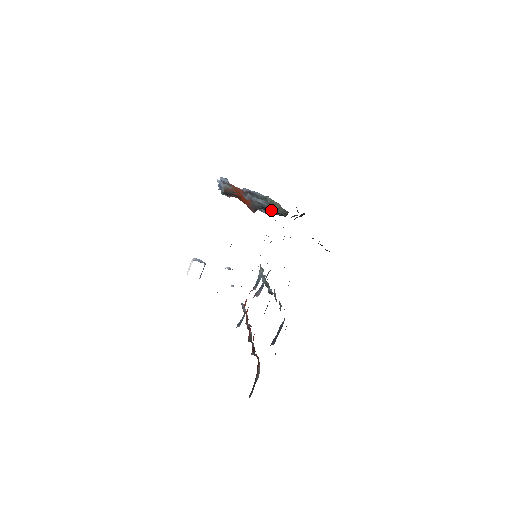
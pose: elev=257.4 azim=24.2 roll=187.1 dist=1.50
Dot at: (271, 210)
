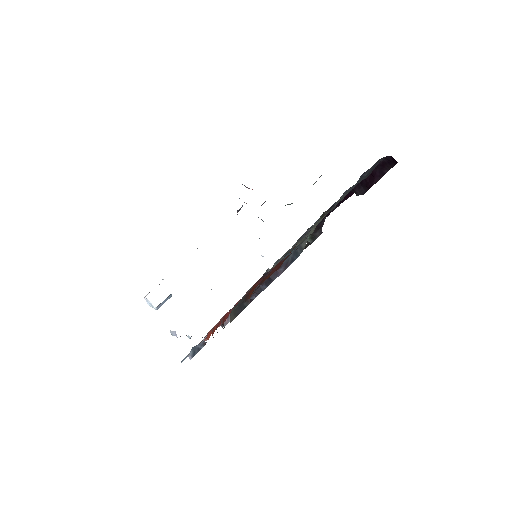
Dot at: occluded
